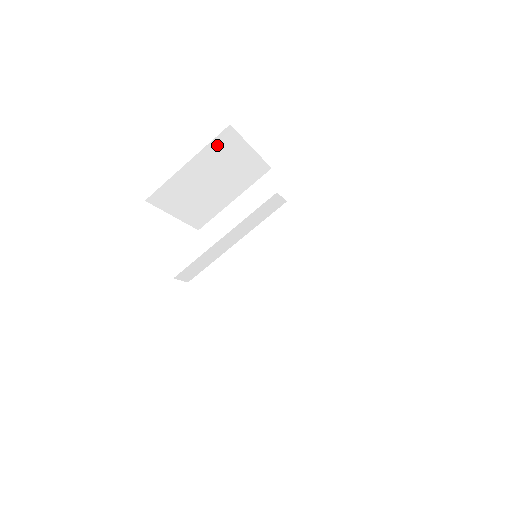
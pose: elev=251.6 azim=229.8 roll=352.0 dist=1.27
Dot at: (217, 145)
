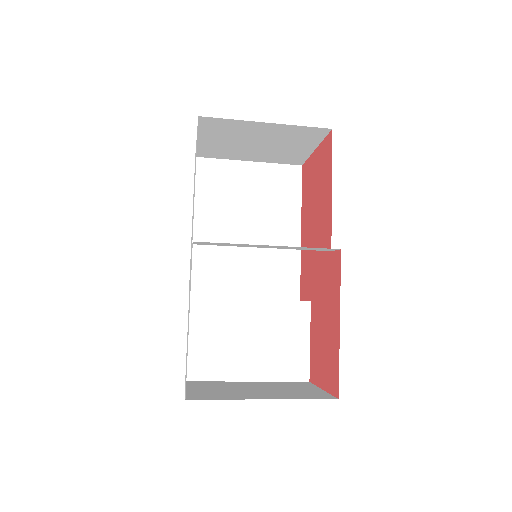
Dot at: (303, 130)
